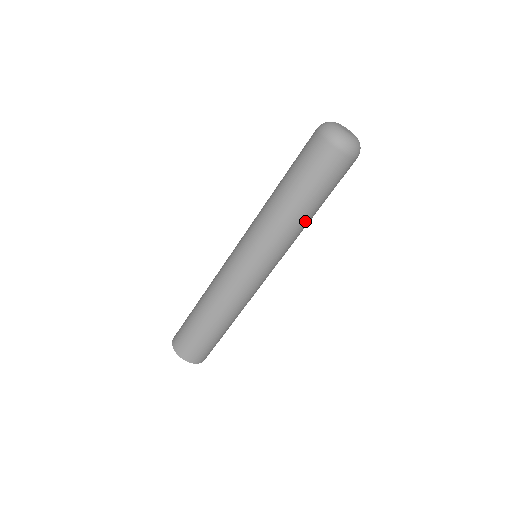
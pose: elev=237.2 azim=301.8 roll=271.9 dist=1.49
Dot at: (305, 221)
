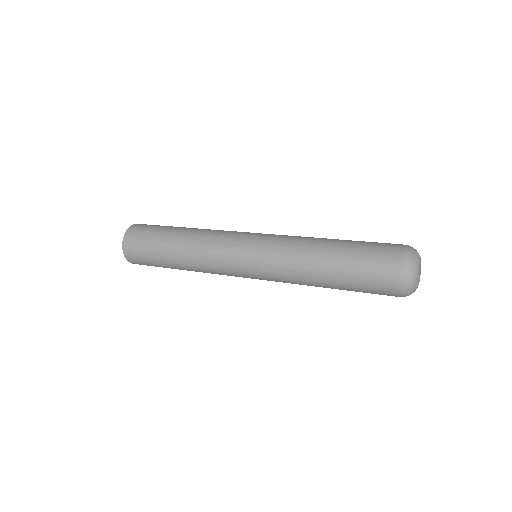
Dot at: (317, 286)
